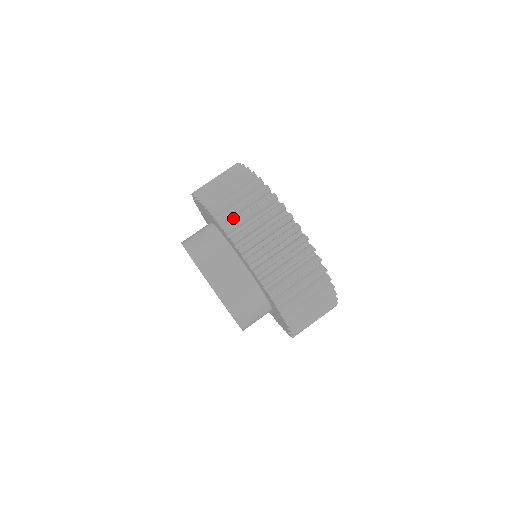
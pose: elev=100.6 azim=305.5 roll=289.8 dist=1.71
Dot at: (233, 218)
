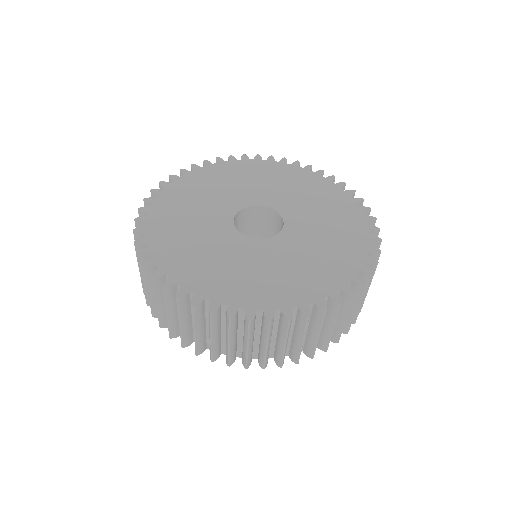
Dot at: occluded
